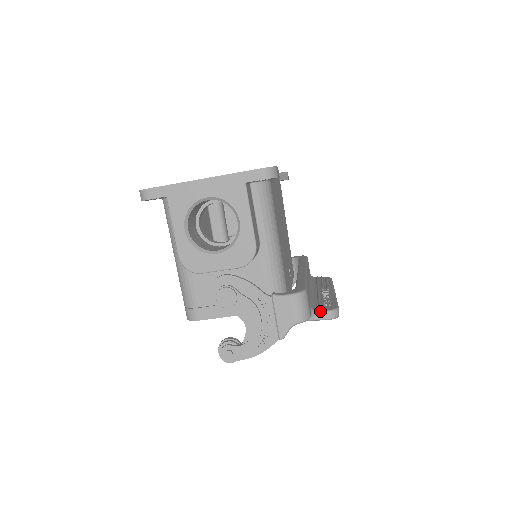
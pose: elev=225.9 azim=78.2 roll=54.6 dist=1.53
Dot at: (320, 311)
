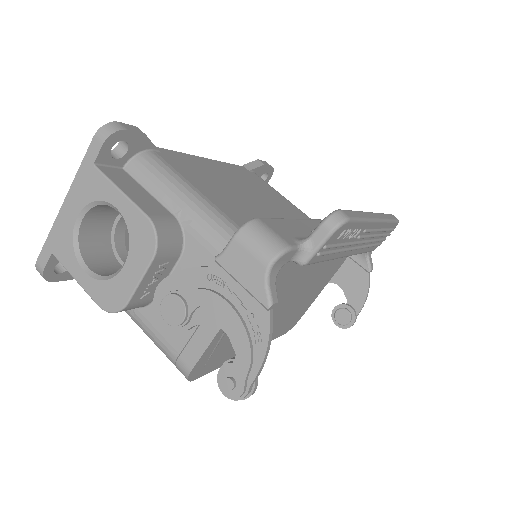
Dot at: (311, 233)
